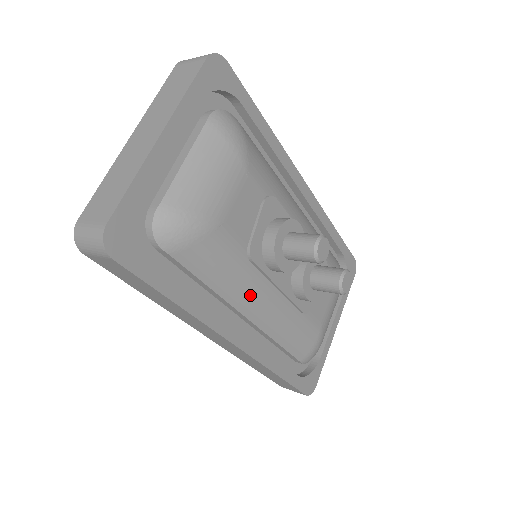
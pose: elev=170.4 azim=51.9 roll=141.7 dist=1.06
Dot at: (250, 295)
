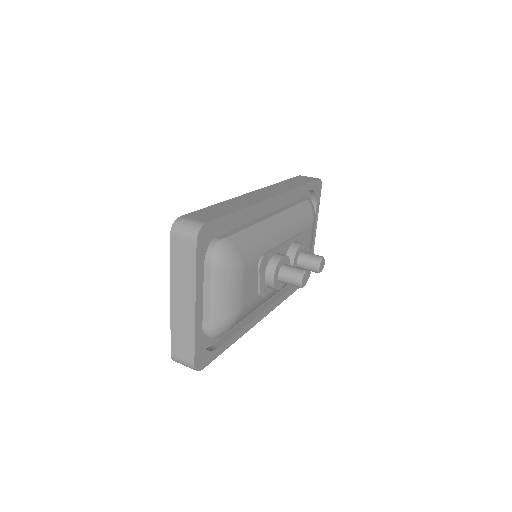
Dot at: (265, 300)
